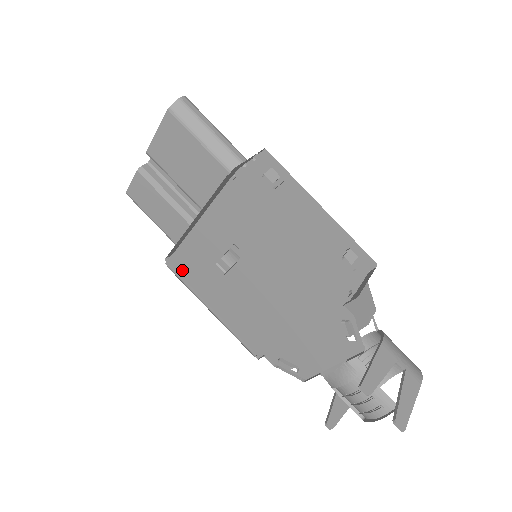
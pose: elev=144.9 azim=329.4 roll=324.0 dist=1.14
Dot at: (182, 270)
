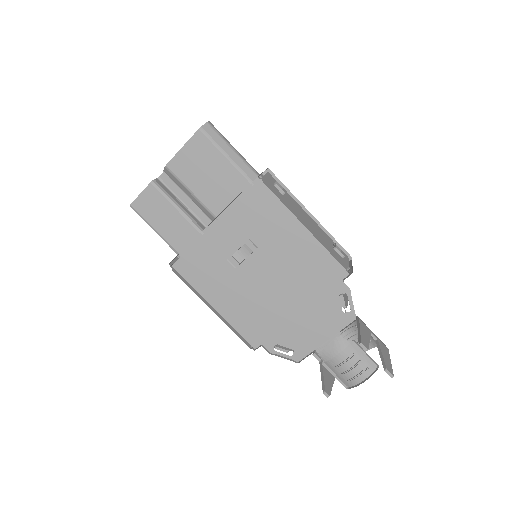
Dot at: (187, 272)
